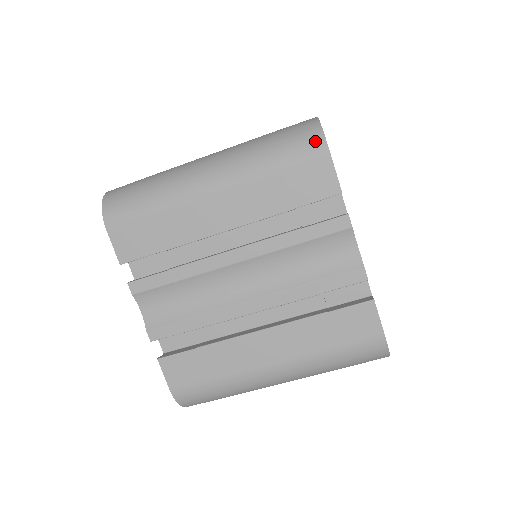
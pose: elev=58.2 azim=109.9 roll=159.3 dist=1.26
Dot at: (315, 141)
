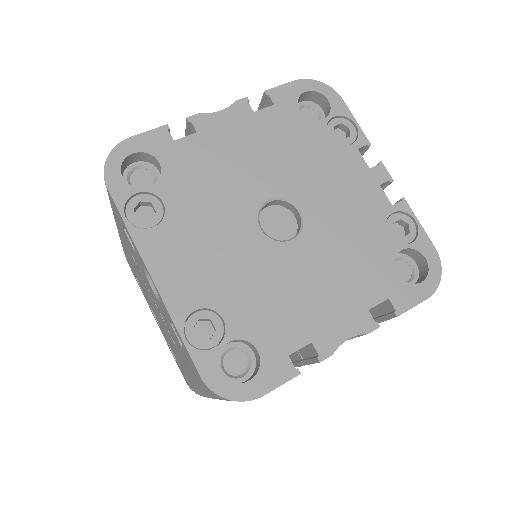
Dot at: occluded
